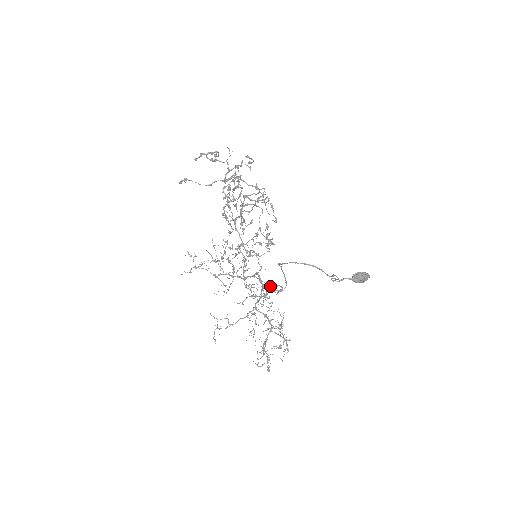
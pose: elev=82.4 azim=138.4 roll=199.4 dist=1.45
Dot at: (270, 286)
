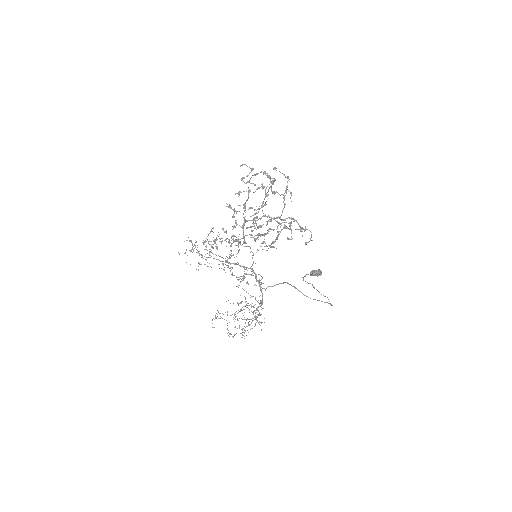
Dot at: occluded
